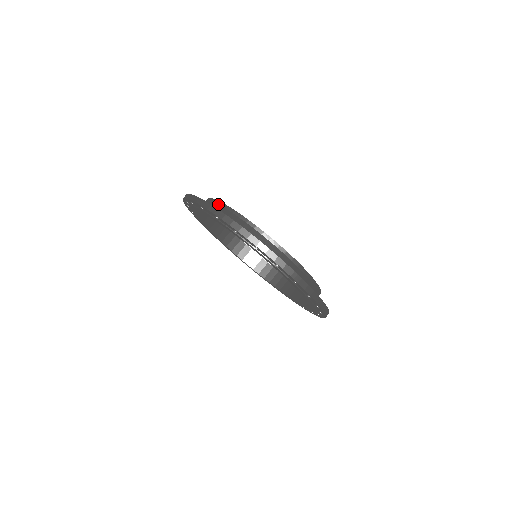
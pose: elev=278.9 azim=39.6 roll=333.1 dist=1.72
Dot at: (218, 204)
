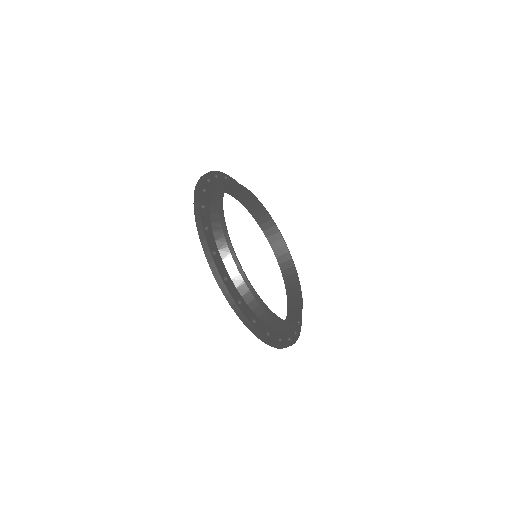
Dot at: (273, 317)
